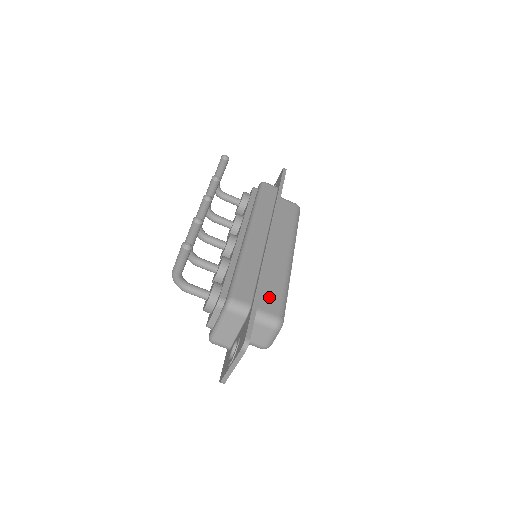
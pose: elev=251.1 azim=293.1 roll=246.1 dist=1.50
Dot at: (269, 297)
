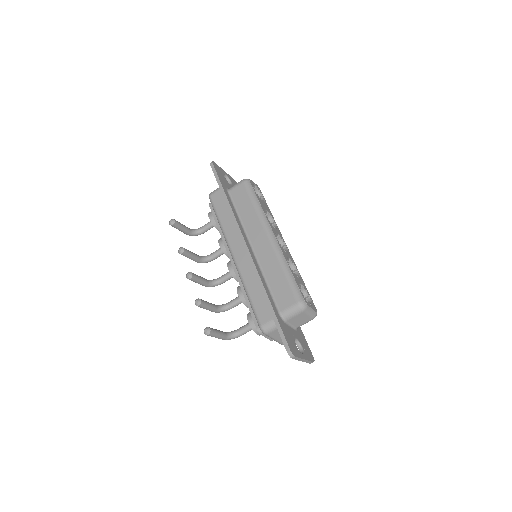
Dot at: (282, 294)
